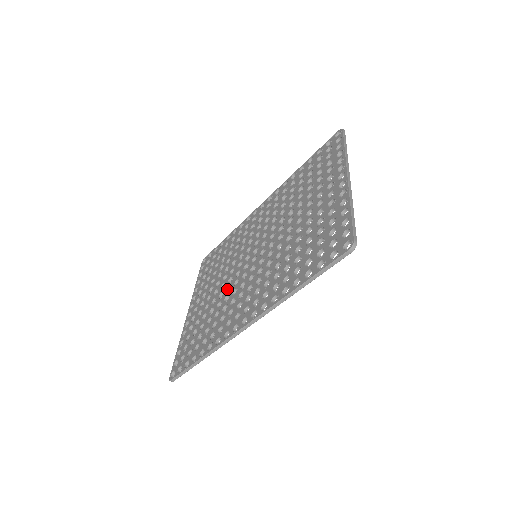
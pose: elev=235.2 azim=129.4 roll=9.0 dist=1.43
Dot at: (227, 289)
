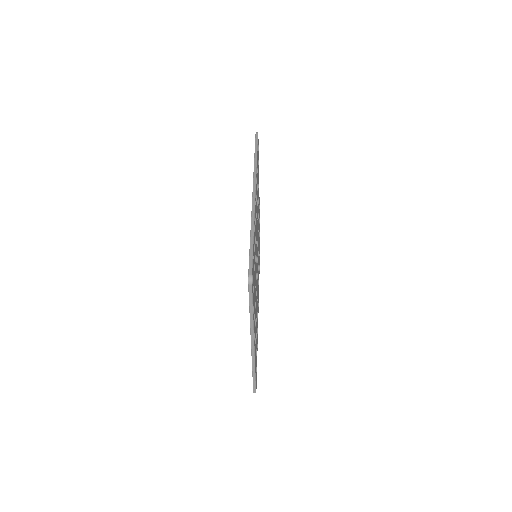
Dot at: occluded
